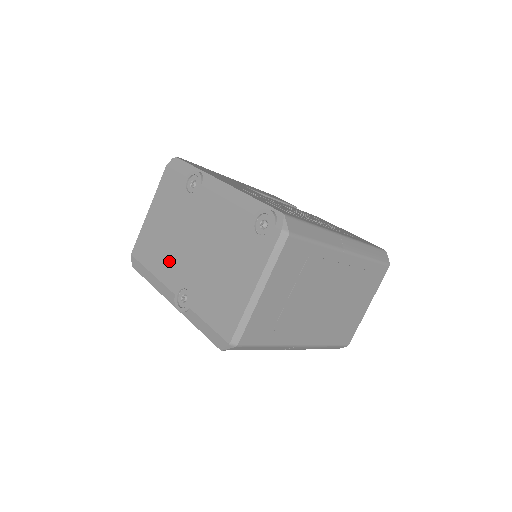
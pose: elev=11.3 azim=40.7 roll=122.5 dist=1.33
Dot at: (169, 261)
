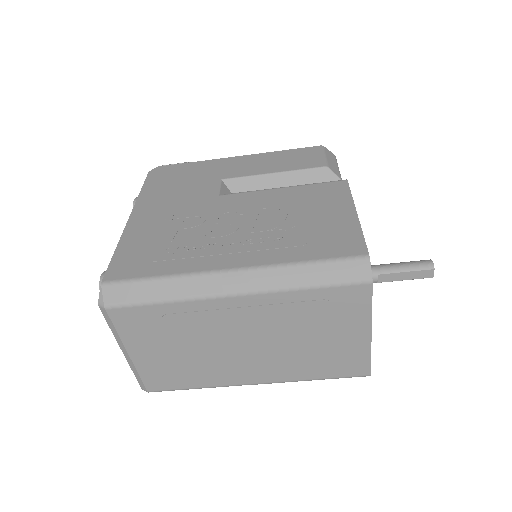
Dot at: occluded
